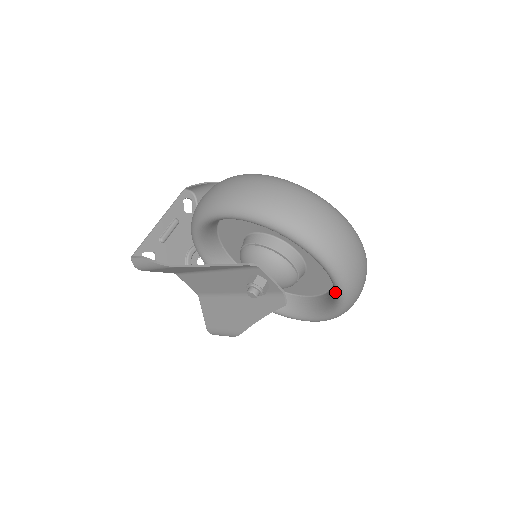
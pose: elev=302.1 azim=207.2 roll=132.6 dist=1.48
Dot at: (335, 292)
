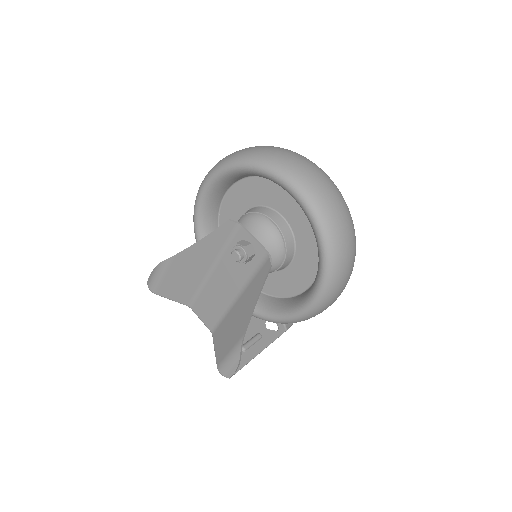
Dot at: (312, 228)
